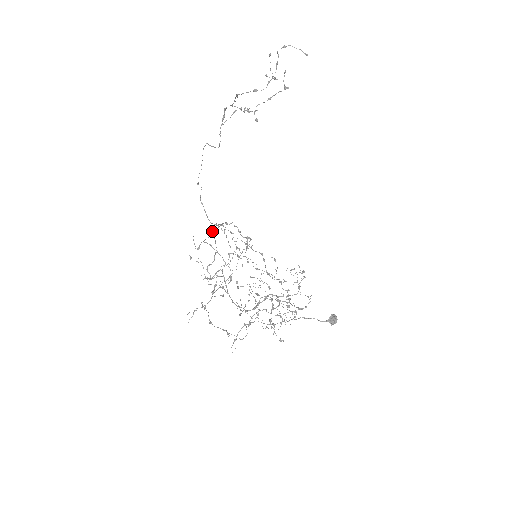
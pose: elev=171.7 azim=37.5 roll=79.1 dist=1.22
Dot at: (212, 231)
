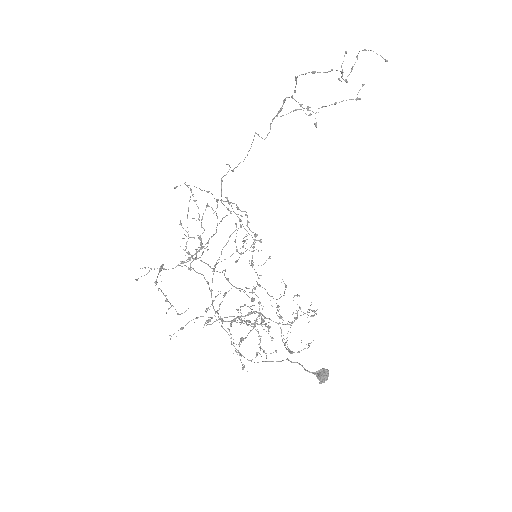
Dot at: occluded
